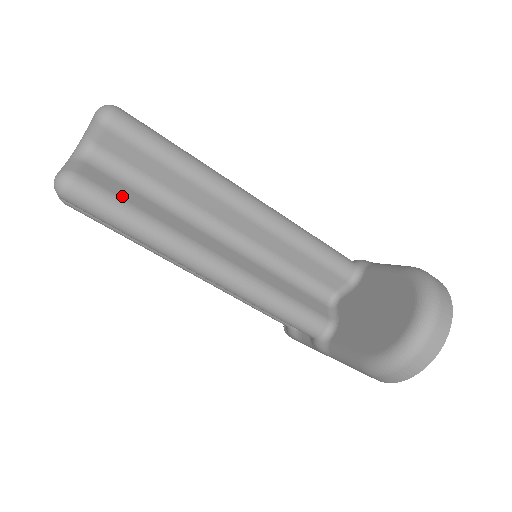
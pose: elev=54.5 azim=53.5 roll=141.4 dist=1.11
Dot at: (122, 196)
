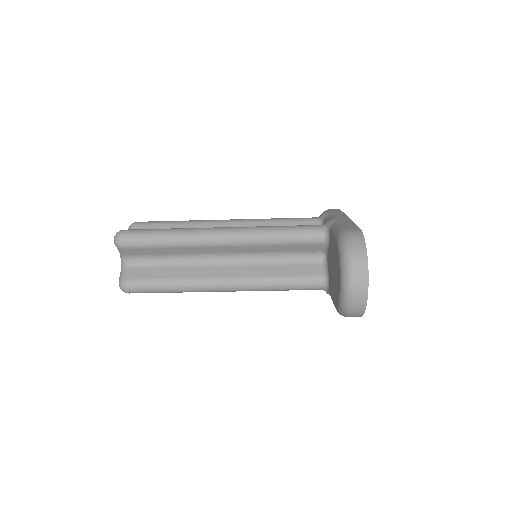
Dot at: (153, 277)
